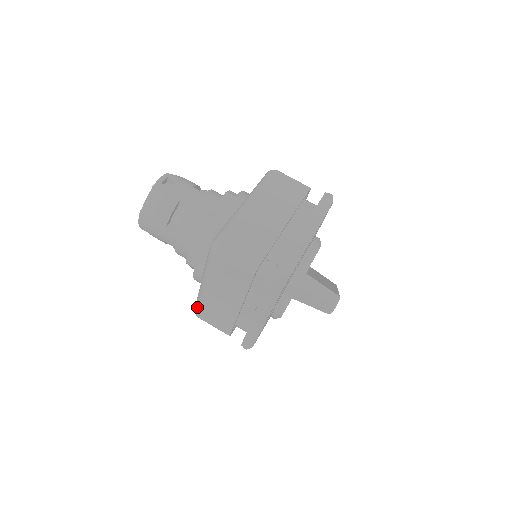
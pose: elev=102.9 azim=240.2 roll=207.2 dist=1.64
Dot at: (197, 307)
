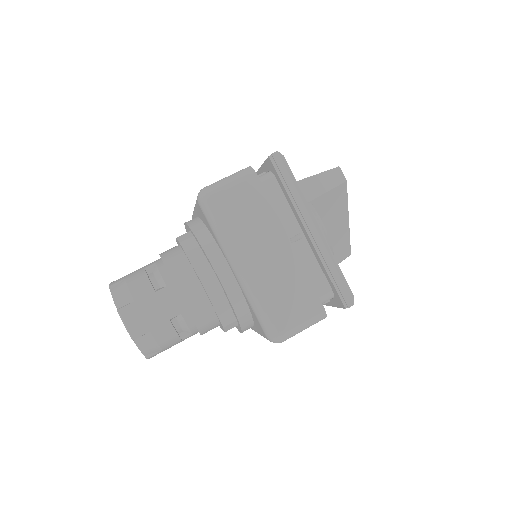
Dot at: (265, 318)
